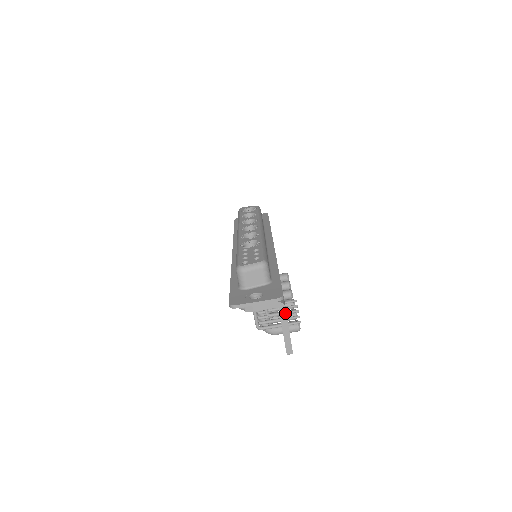
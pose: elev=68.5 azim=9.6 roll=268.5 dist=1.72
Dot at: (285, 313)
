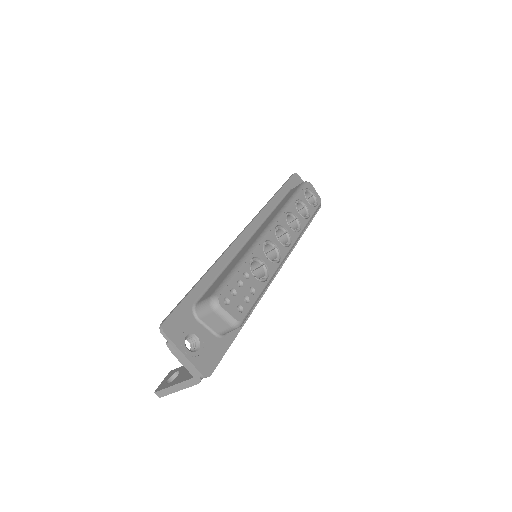
Dot at: (193, 384)
